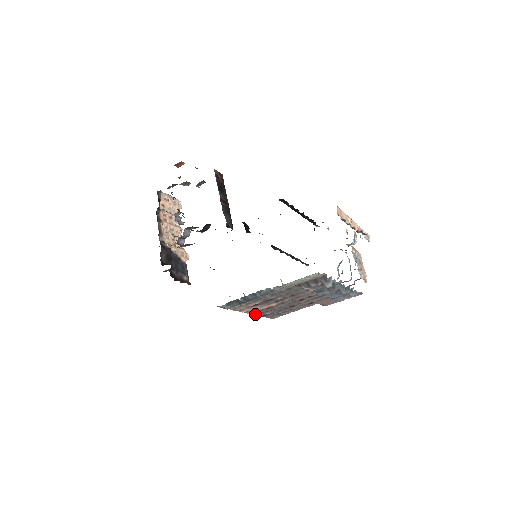
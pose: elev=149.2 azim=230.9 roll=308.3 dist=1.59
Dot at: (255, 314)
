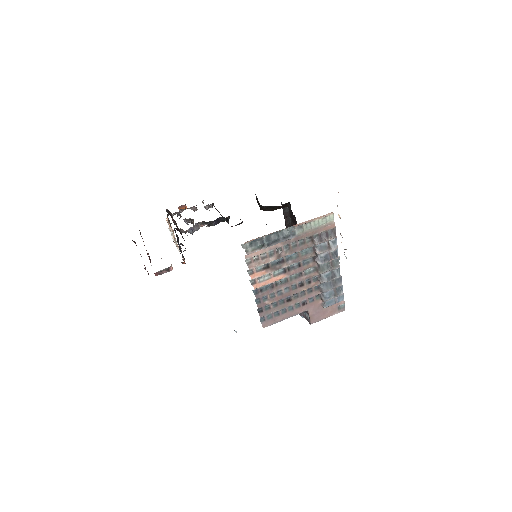
Dot at: (257, 297)
